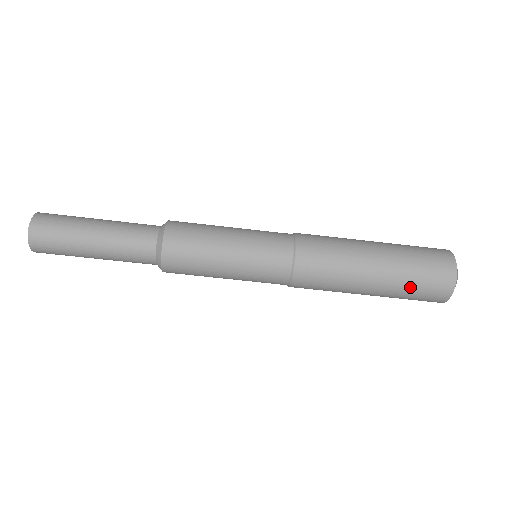
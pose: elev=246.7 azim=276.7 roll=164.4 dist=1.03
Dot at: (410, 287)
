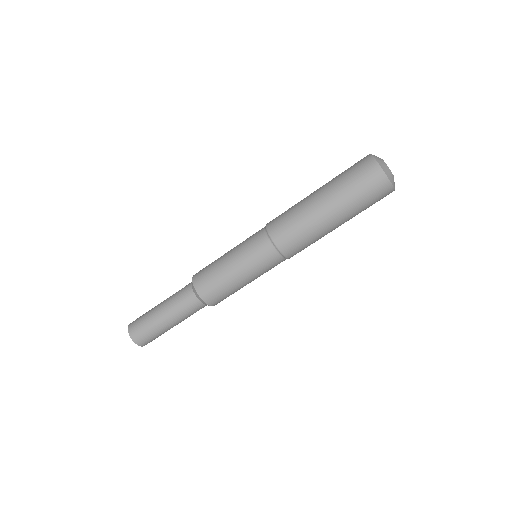
Dot at: (348, 186)
